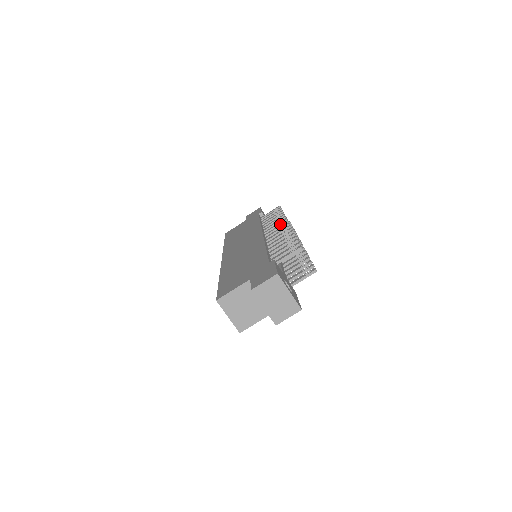
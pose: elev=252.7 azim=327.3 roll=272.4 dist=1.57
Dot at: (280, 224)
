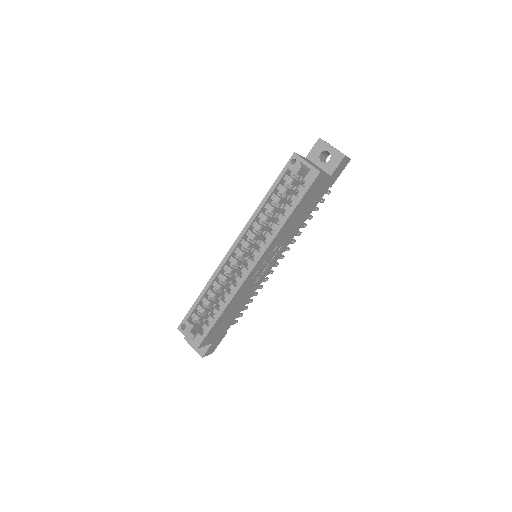
Dot at: occluded
